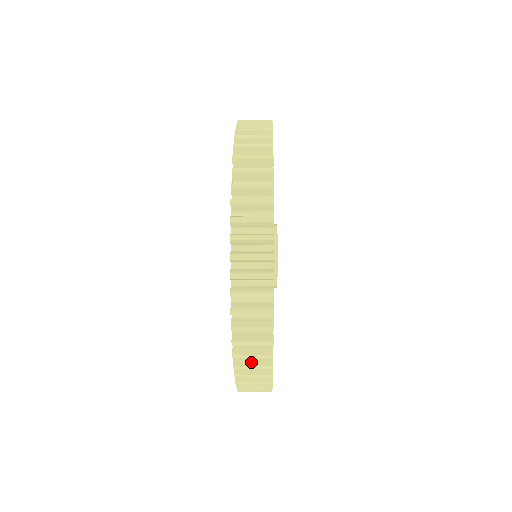
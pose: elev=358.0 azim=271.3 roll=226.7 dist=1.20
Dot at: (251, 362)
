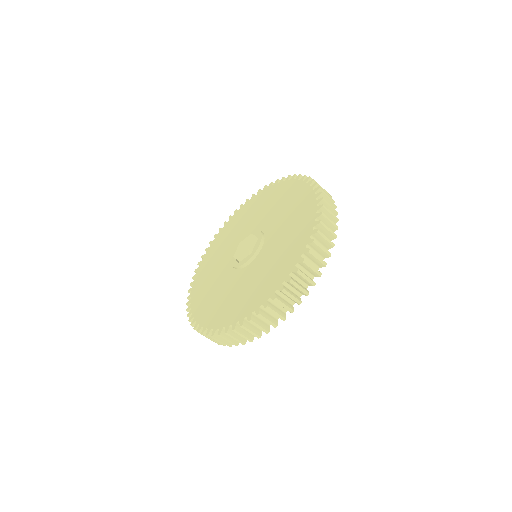
Dot at: (326, 199)
